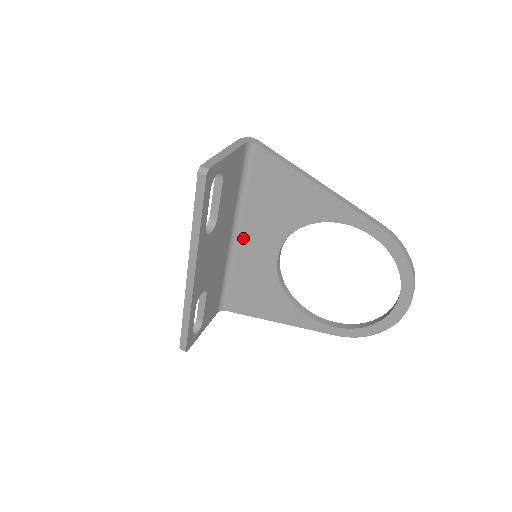
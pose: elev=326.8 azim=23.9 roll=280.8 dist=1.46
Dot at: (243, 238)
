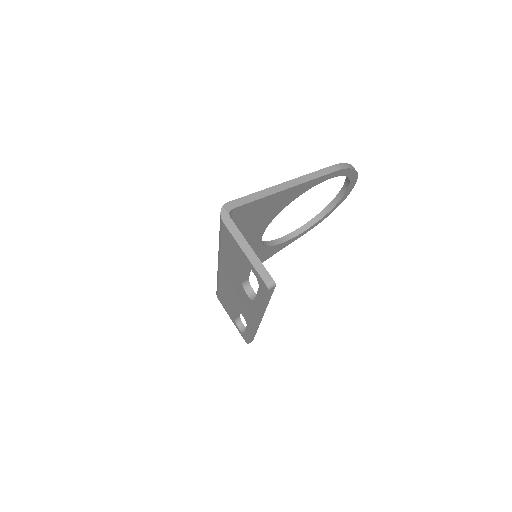
Dot at: occluded
